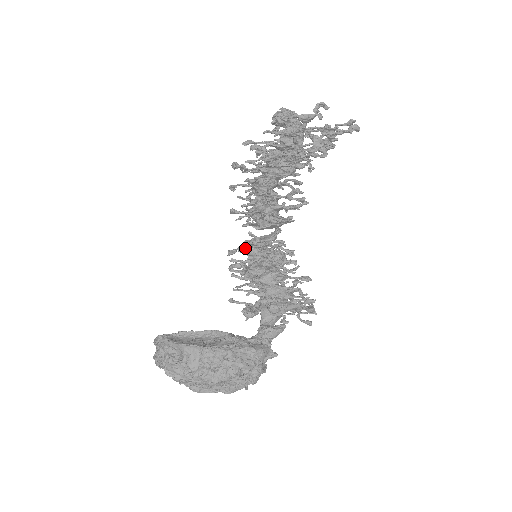
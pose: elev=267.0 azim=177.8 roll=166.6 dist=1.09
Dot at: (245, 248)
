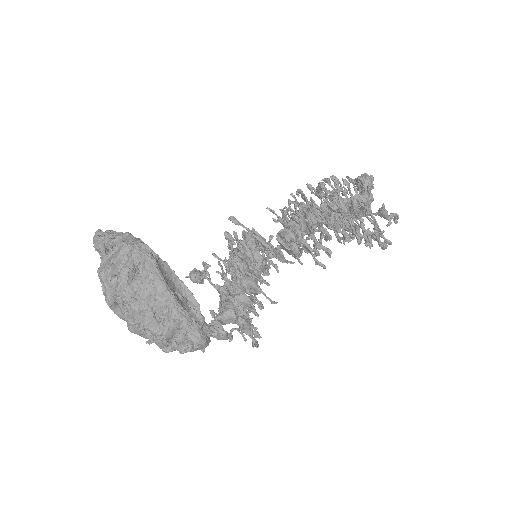
Dot at: (251, 236)
